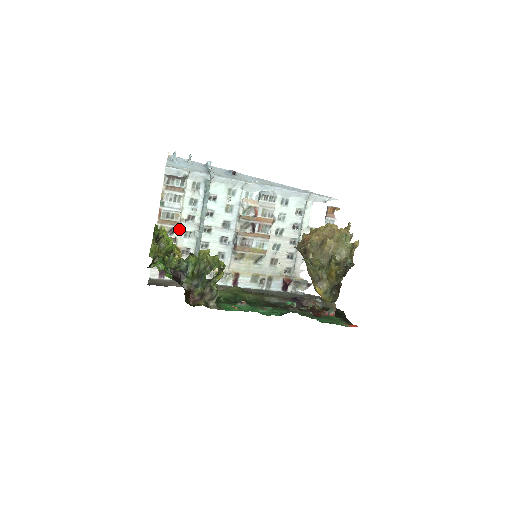
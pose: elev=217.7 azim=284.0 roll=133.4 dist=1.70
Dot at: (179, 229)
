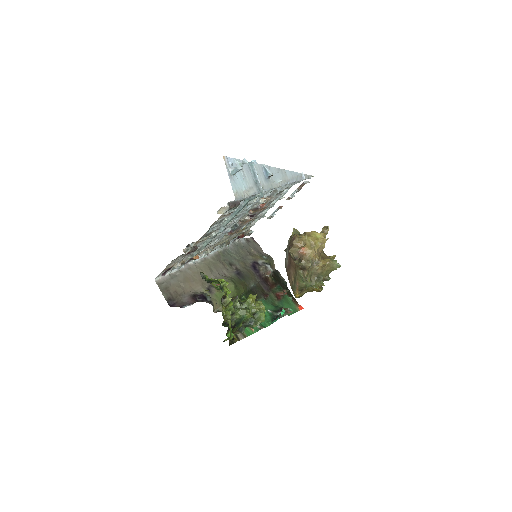
Dot at: occluded
